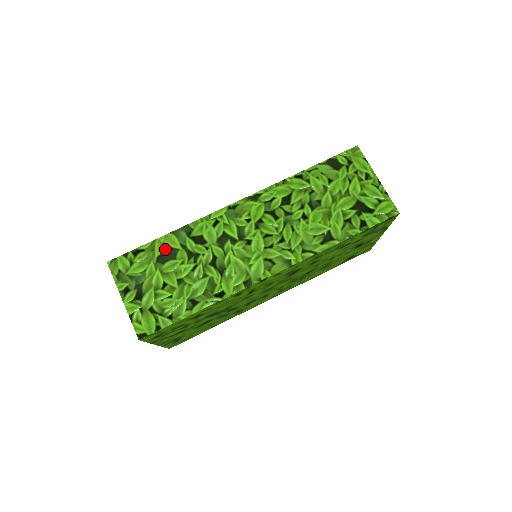
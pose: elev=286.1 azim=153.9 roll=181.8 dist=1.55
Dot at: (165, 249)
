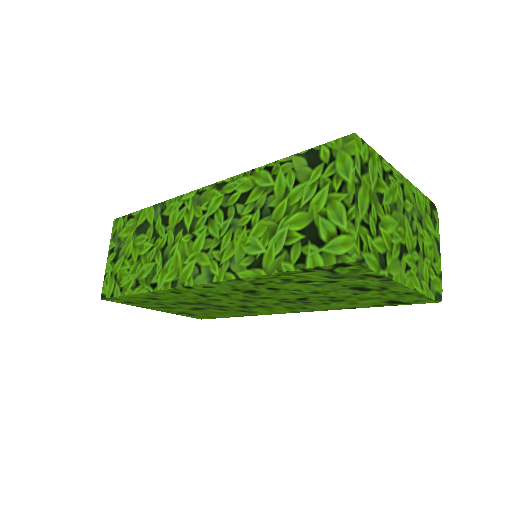
Dot at: (144, 221)
